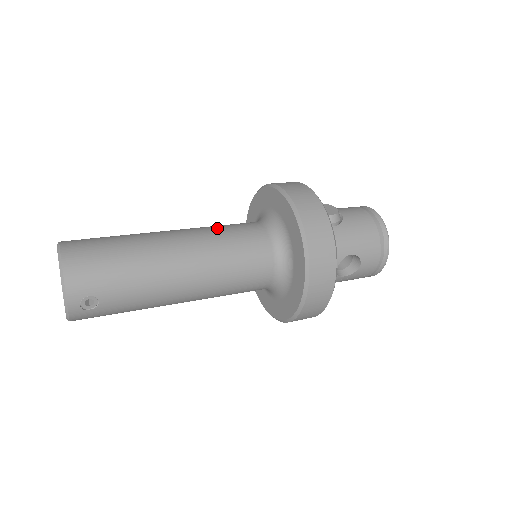
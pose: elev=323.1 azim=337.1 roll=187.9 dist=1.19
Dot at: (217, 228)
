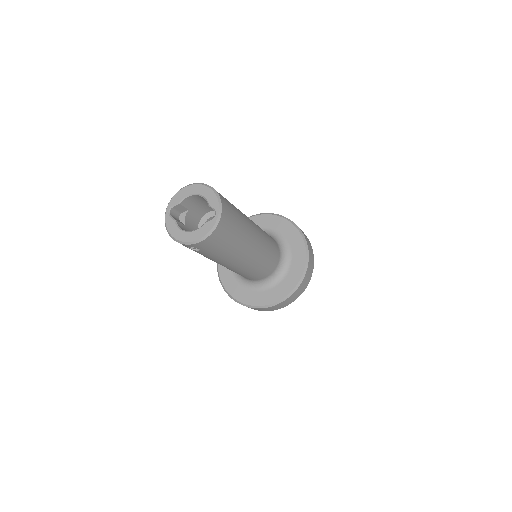
Dot at: (269, 246)
